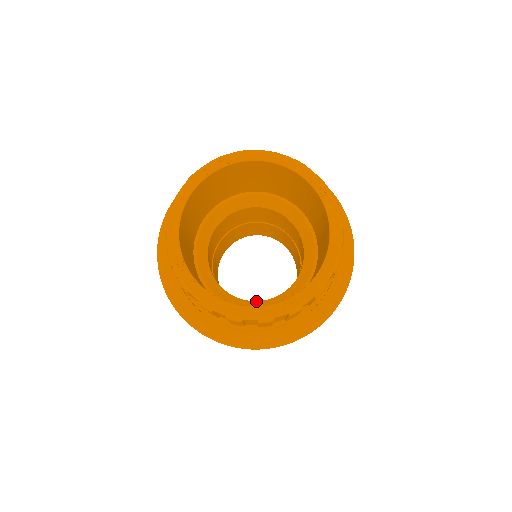
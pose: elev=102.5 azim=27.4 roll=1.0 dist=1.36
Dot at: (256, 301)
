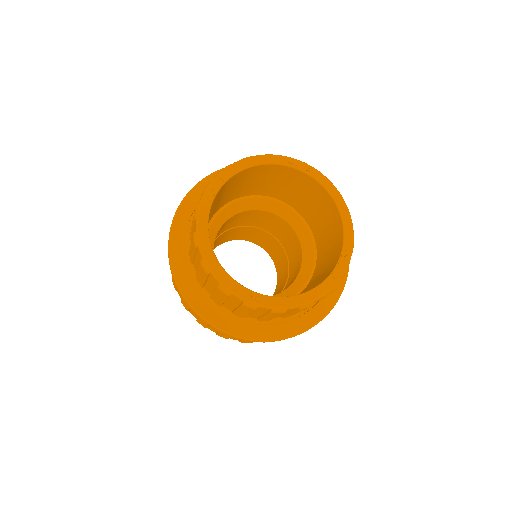
Dot at: (284, 291)
